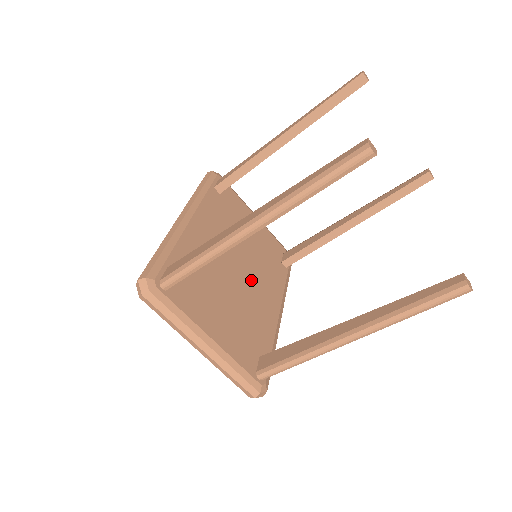
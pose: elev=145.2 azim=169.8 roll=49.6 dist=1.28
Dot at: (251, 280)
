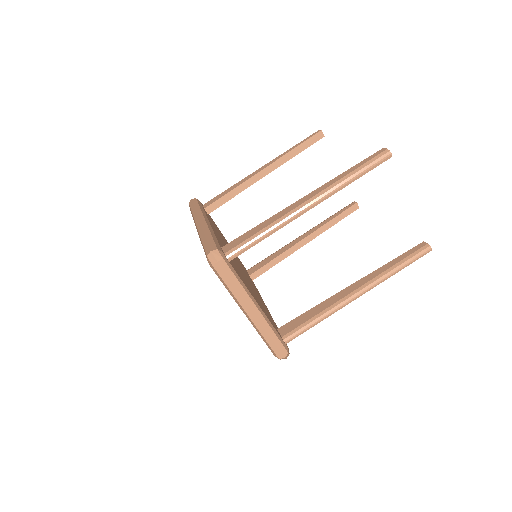
Dot at: (248, 279)
